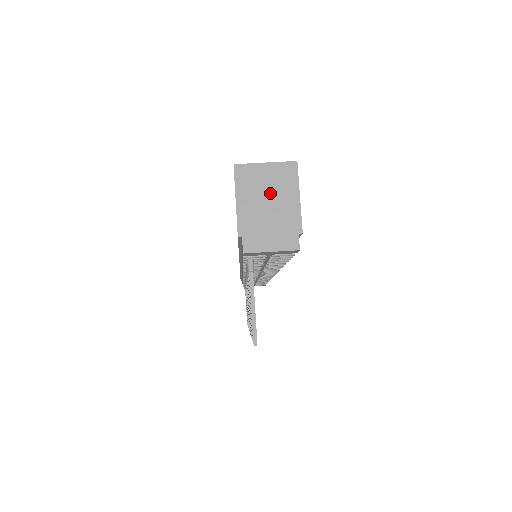
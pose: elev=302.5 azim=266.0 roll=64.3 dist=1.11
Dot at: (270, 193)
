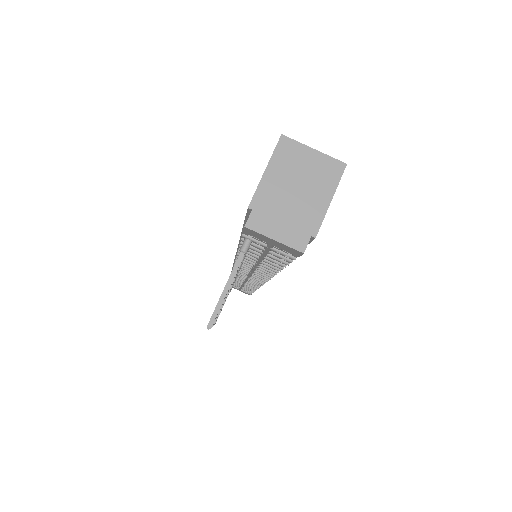
Dot at: (303, 181)
